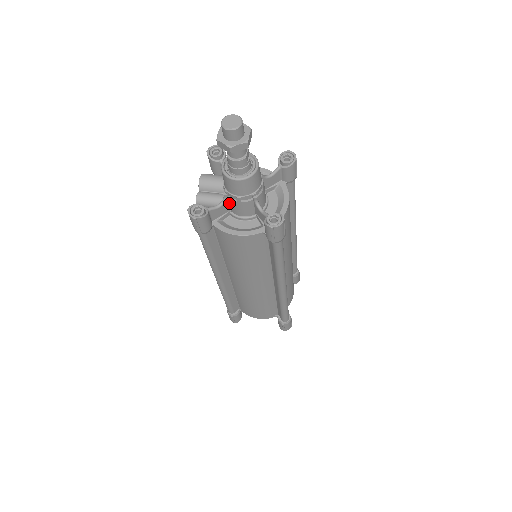
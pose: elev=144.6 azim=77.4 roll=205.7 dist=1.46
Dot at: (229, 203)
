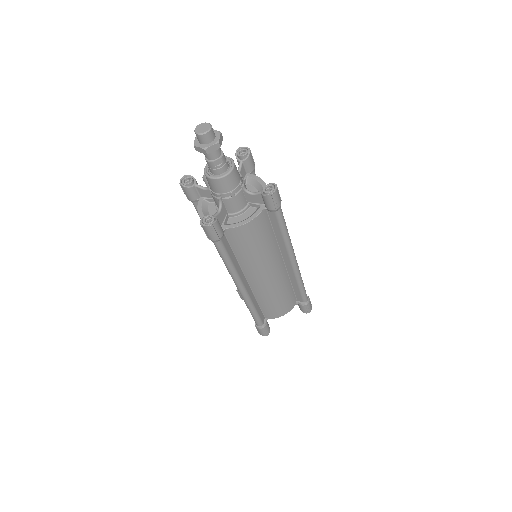
Dot at: occluded
